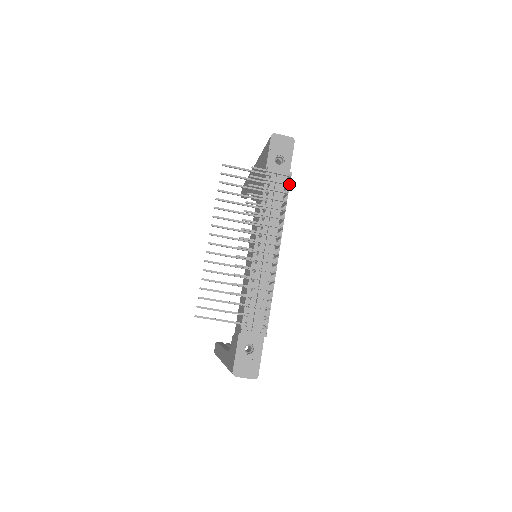
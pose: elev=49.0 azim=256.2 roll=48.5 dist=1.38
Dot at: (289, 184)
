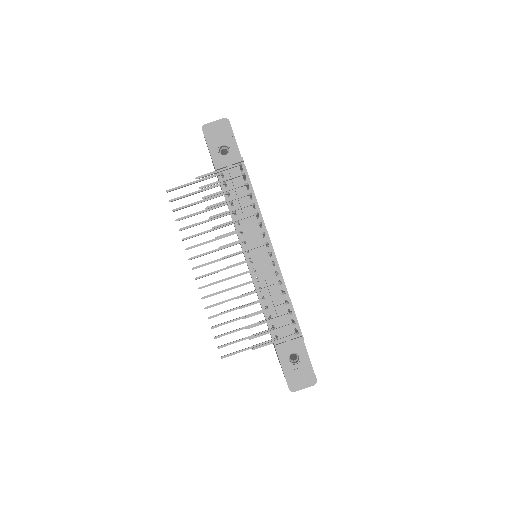
Dot at: (246, 170)
